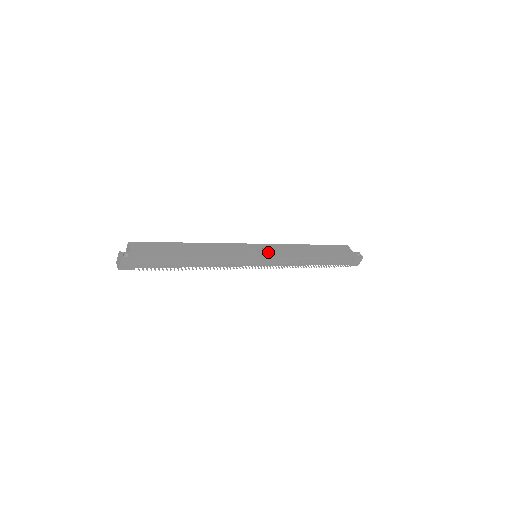
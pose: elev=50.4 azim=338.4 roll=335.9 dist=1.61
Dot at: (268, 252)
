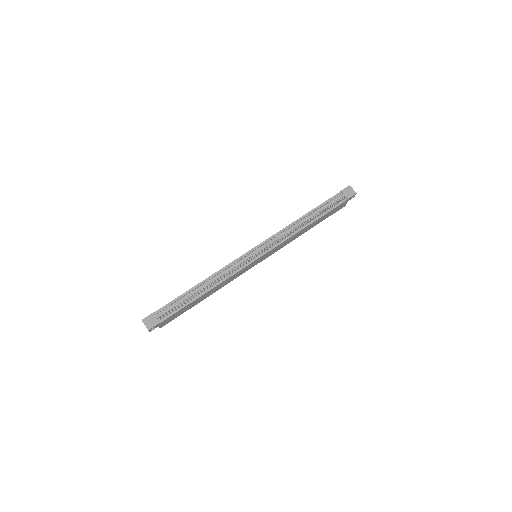
Dot at: occluded
